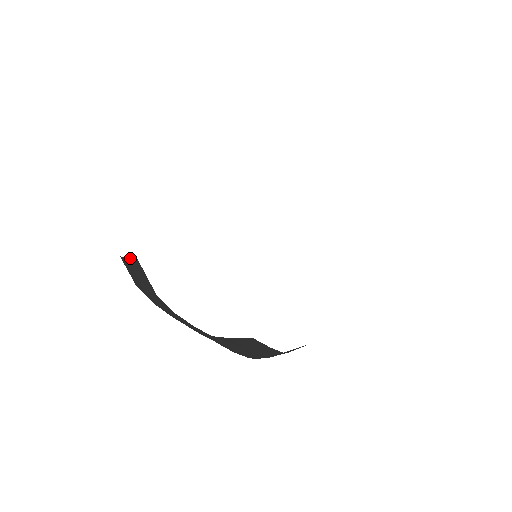
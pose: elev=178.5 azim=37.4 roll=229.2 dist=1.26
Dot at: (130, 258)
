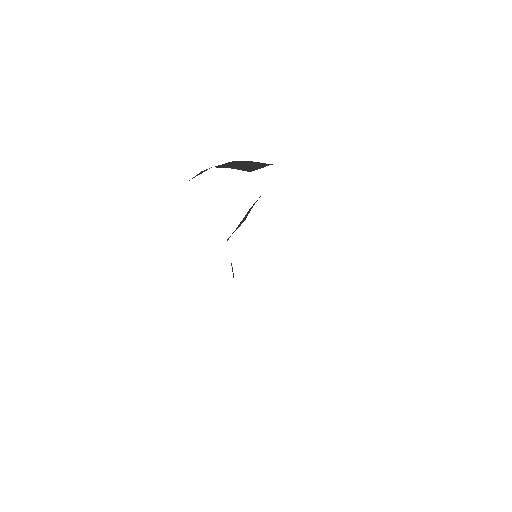
Dot at: occluded
